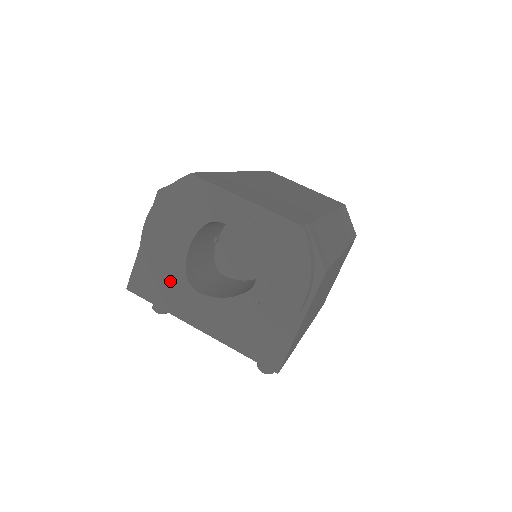
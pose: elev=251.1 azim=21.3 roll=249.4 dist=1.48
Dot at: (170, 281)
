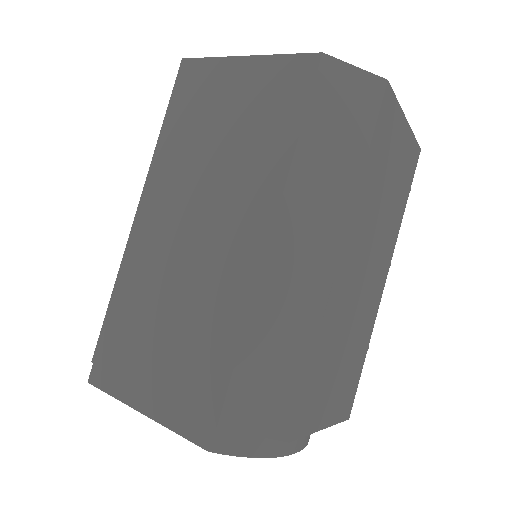
Dot at: occluded
